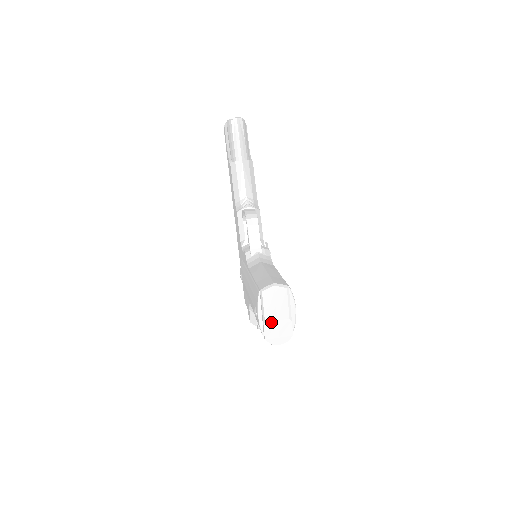
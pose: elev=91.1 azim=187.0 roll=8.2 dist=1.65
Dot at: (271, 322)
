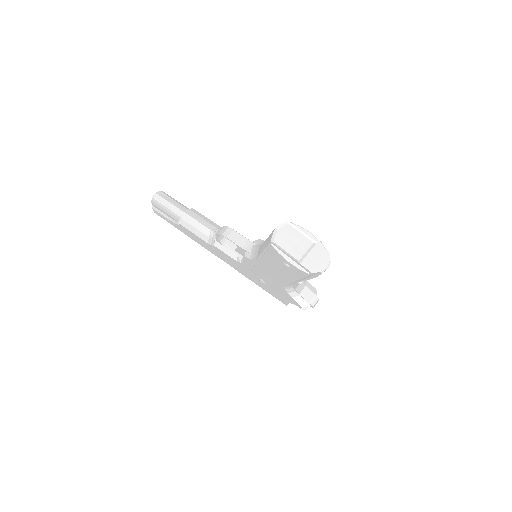
Dot at: (303, 257)
